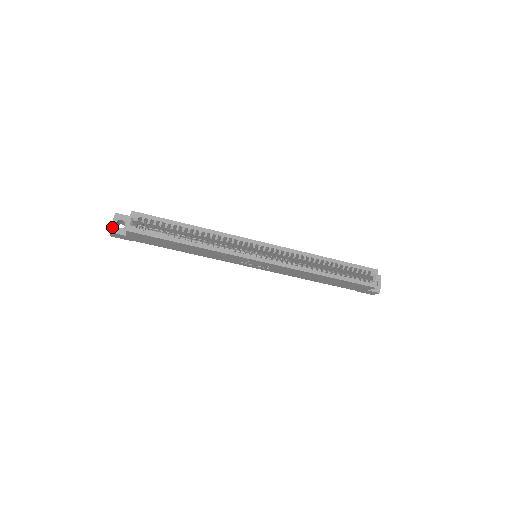
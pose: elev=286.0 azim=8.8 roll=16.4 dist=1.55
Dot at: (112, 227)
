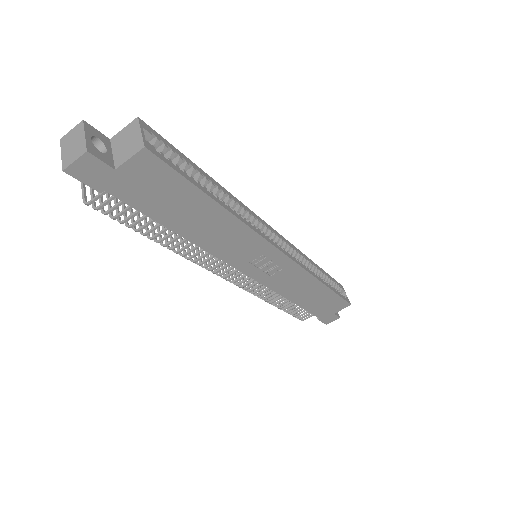
Dot at: (87, 143)
